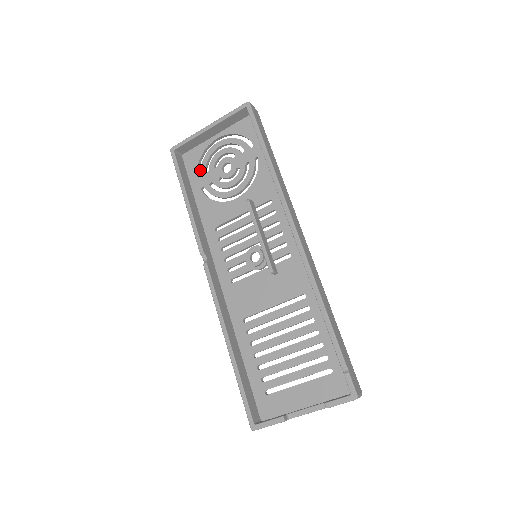
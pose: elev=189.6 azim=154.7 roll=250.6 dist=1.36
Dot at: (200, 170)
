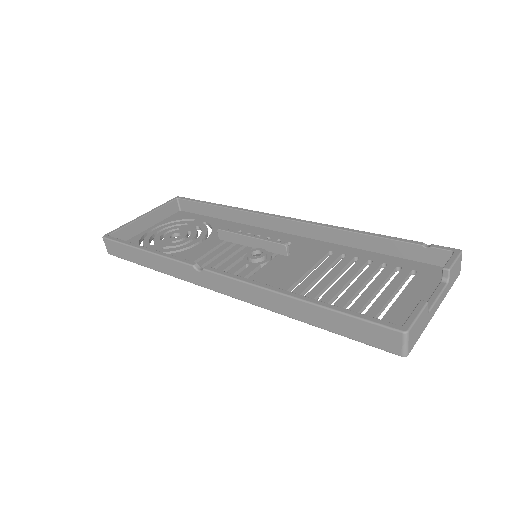
Dot at: (144, 246)
